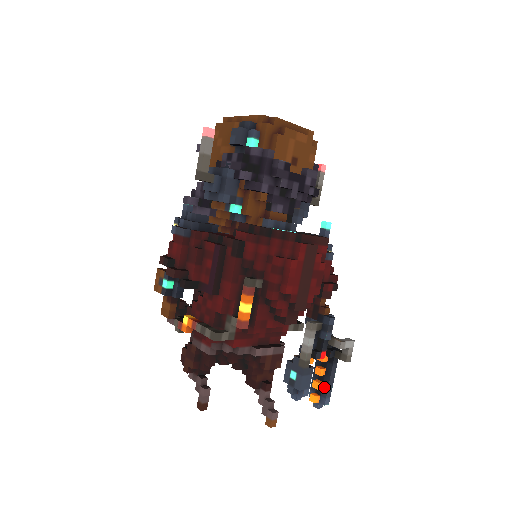
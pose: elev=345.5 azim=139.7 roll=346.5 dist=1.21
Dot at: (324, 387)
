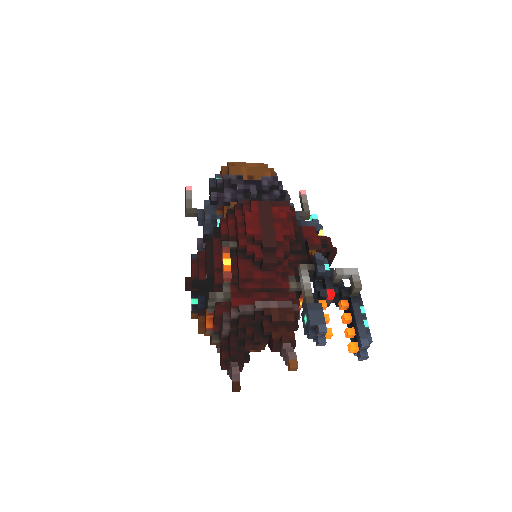
Dot at: (356, 330)
